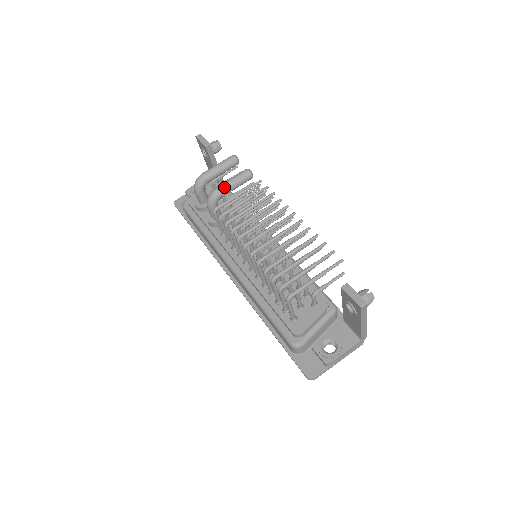
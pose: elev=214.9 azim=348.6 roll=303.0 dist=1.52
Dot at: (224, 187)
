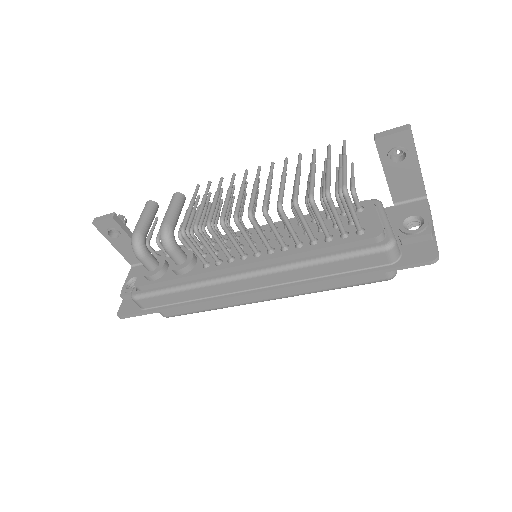
Dot at: (169, 217)
